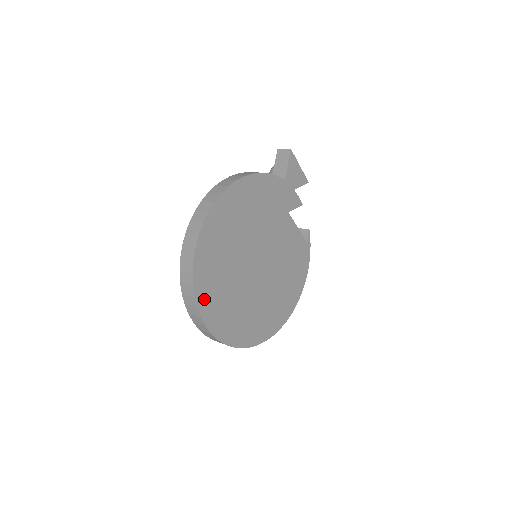
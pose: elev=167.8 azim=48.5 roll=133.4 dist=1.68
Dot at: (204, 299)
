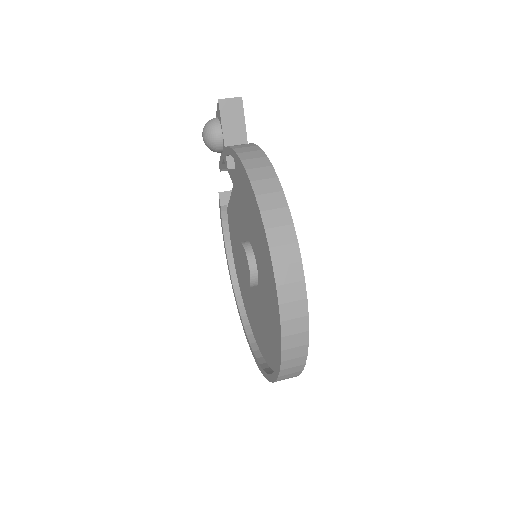
Dot at: occluded
